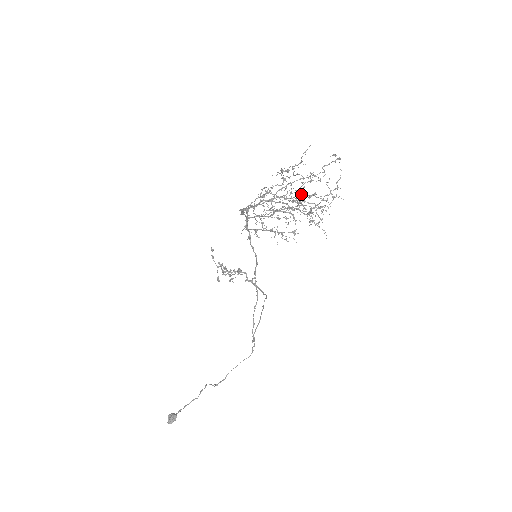
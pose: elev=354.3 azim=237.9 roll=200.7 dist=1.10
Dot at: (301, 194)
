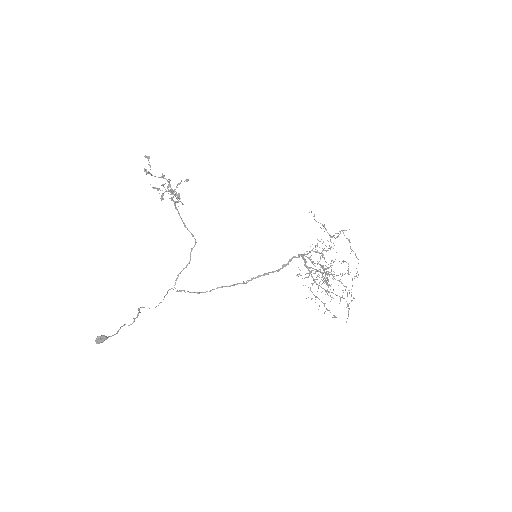
Dot at: occluded
